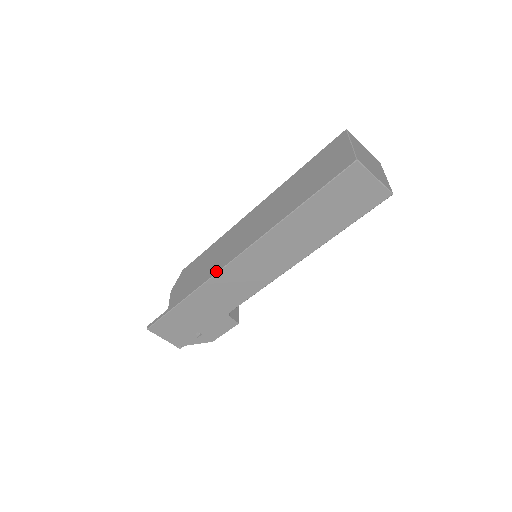
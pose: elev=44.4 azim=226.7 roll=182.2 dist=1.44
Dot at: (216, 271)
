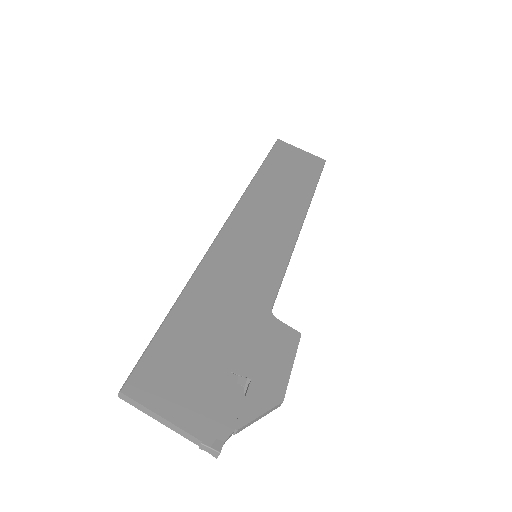
Dot at: (213, 241)
